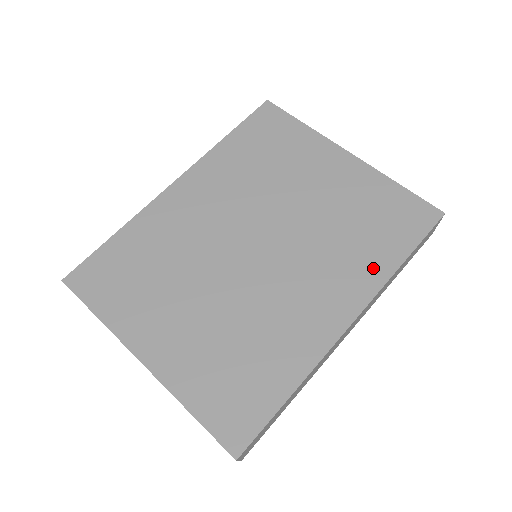
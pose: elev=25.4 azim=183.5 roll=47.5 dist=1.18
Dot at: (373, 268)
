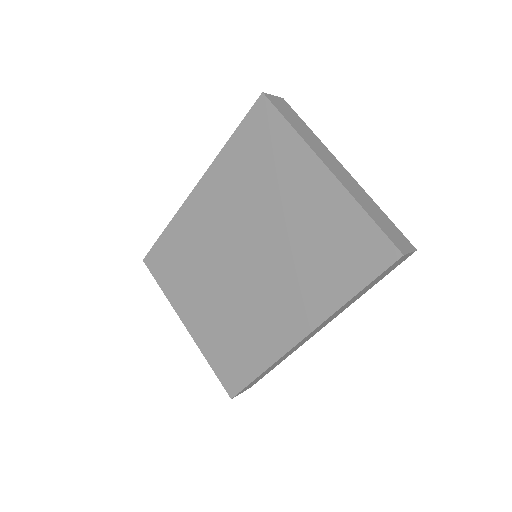
Dot at: (327, 297)
